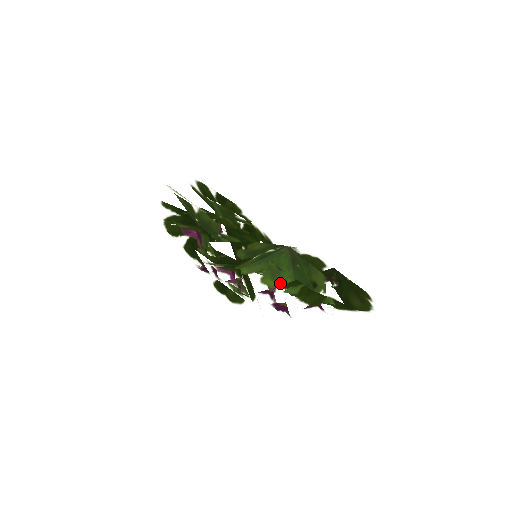
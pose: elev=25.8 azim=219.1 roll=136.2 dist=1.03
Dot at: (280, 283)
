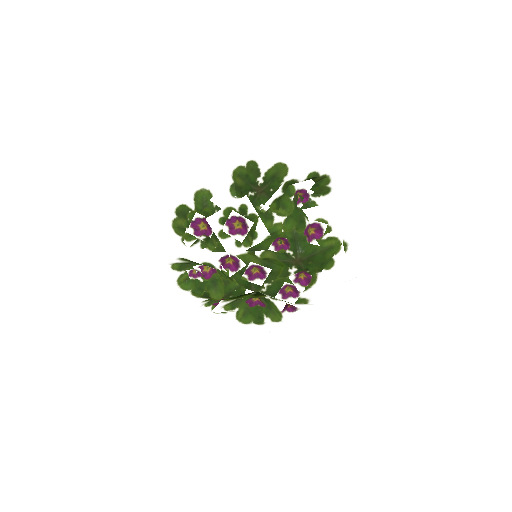
Dot at: (274, 217)
